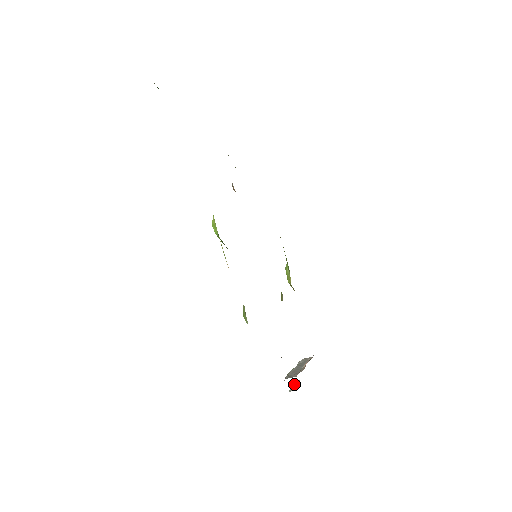
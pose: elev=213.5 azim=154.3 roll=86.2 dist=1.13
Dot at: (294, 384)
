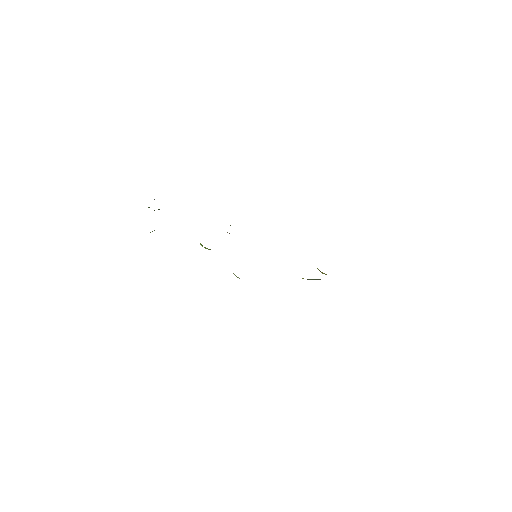
Dot at: occluded
